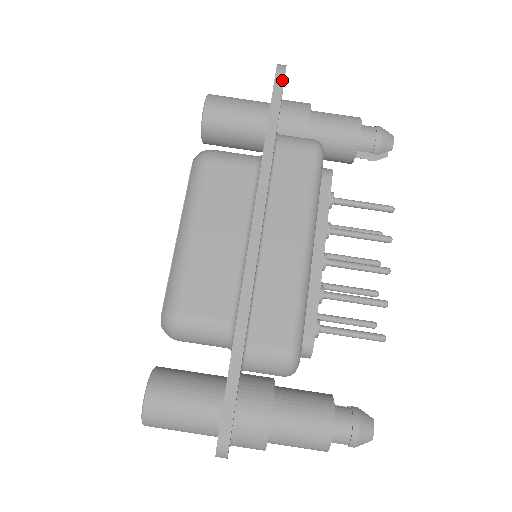
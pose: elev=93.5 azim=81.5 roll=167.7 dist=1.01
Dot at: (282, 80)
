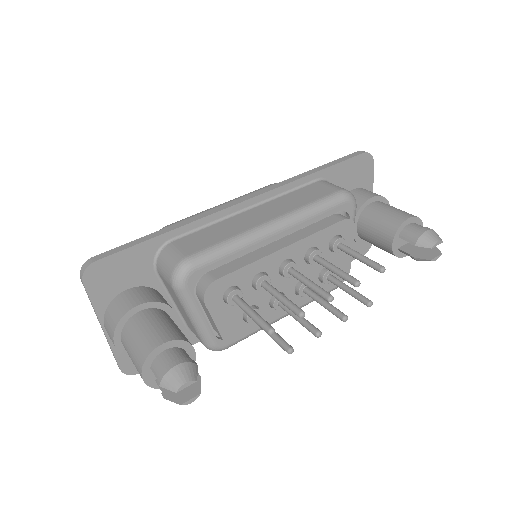
Dot at: (356, 155)
